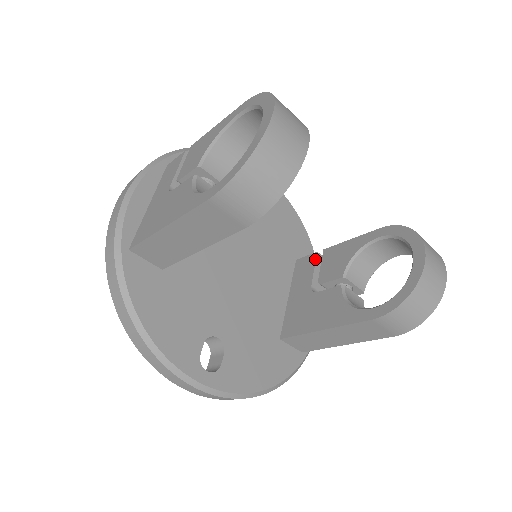
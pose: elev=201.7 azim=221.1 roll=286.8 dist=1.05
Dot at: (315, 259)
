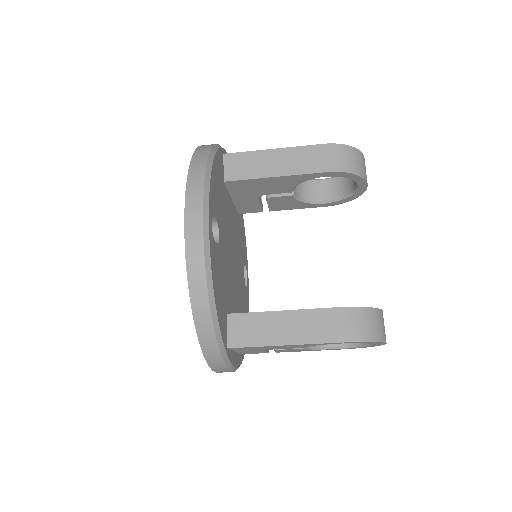
Dot at: occluded
